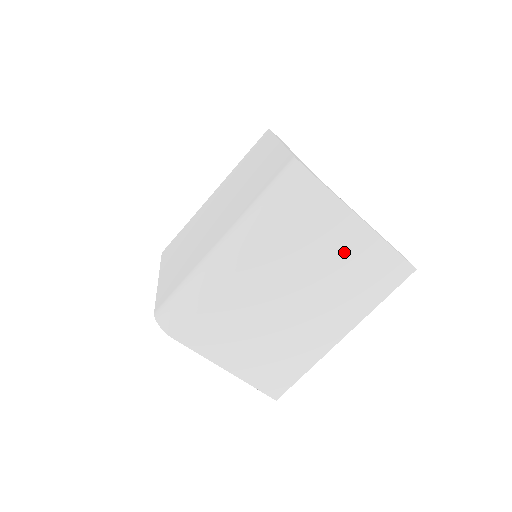
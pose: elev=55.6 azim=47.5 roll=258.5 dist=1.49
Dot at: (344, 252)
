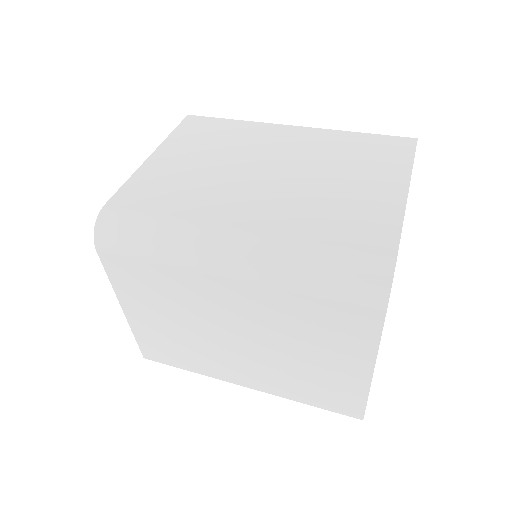
Dot at: (326, 361)
